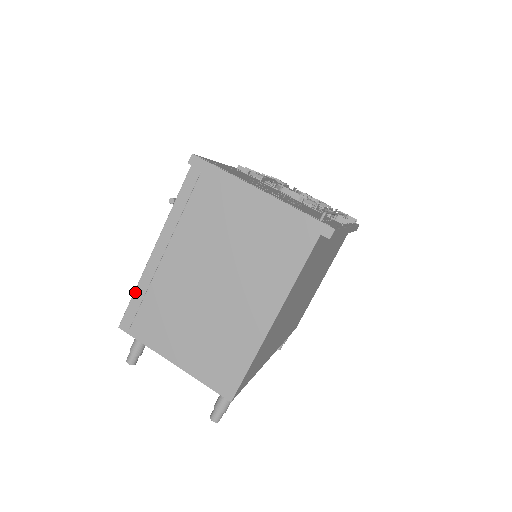
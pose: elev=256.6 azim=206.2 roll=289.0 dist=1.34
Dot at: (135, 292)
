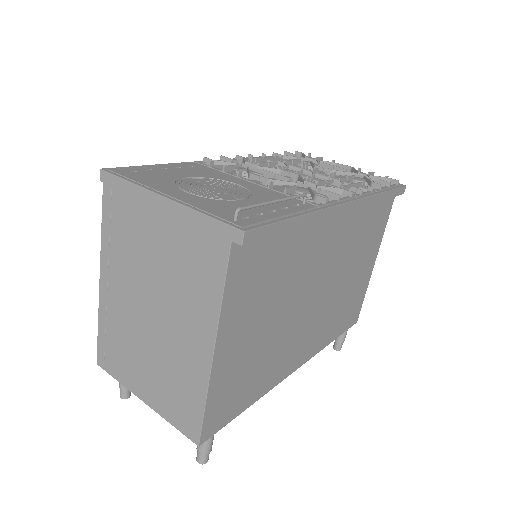
Dot at: (98, 327)
